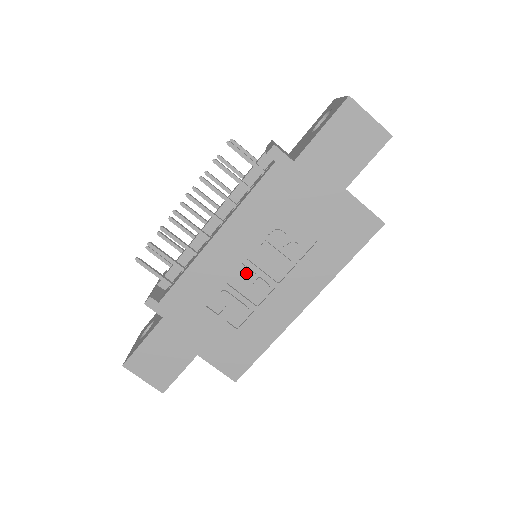
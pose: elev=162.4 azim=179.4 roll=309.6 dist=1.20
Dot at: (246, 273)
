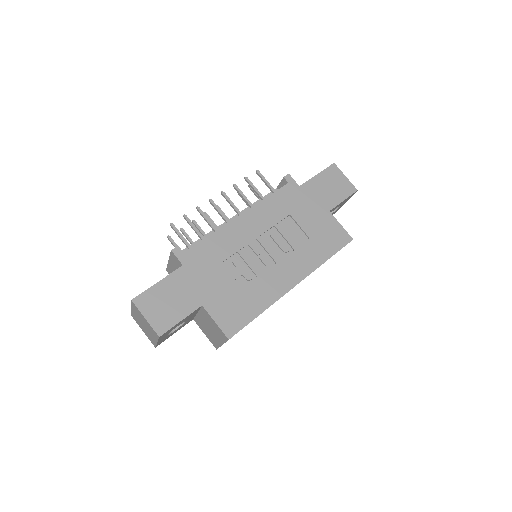
Dot at: (256, 247)
